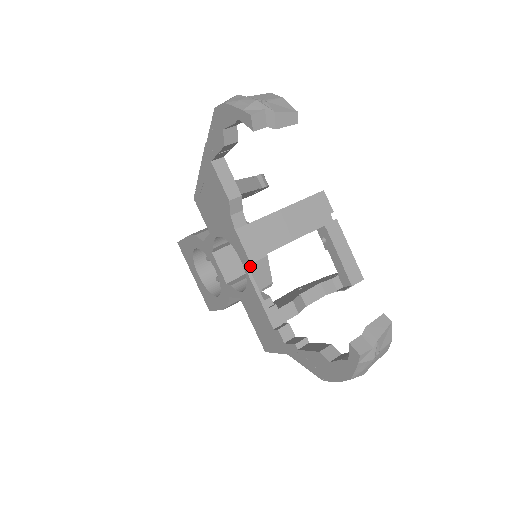
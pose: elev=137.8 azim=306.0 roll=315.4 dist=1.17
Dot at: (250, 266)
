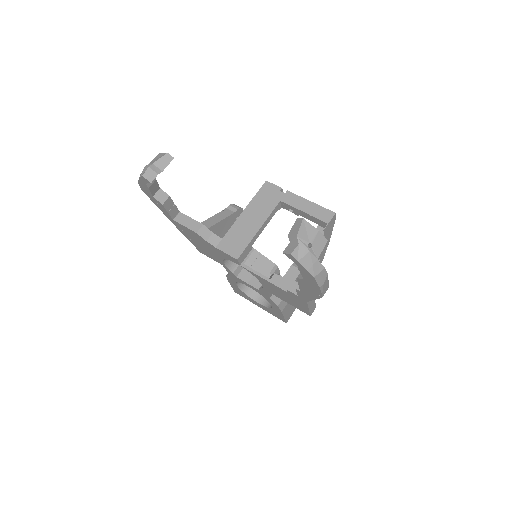
Dot at: (246, 263)
